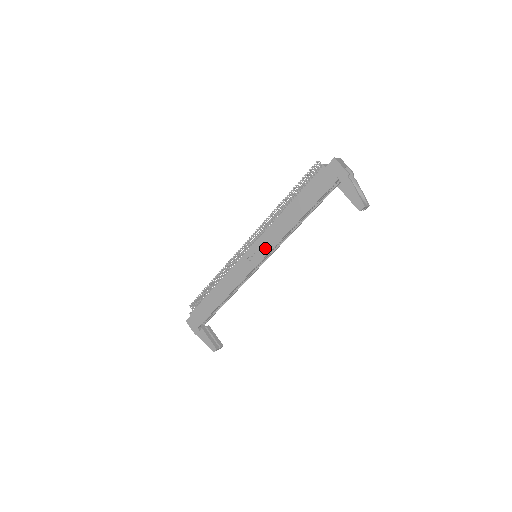
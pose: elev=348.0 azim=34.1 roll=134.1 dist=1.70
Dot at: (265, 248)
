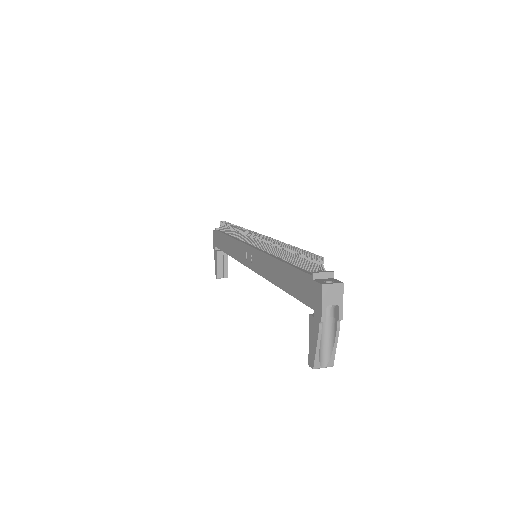
Dot at: (255, 265)
